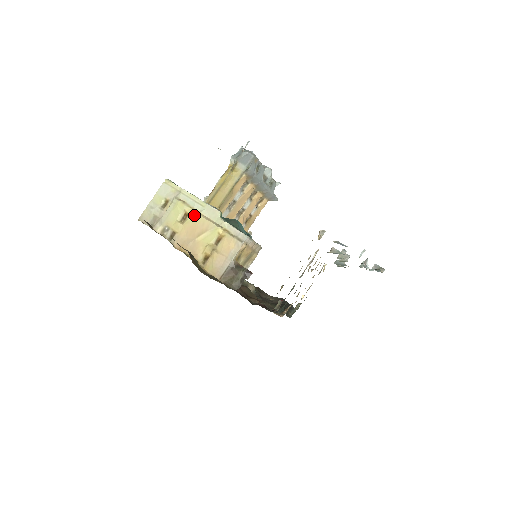
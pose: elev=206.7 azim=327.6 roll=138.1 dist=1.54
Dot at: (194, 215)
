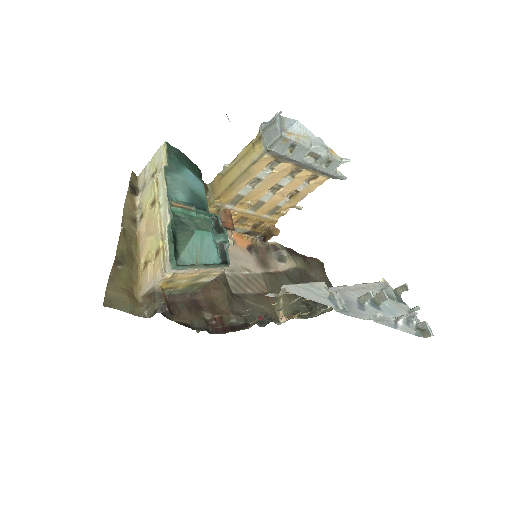
Dot at: (155, 208)
